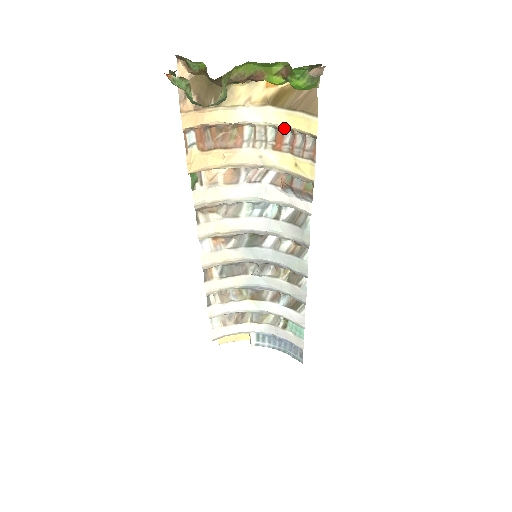
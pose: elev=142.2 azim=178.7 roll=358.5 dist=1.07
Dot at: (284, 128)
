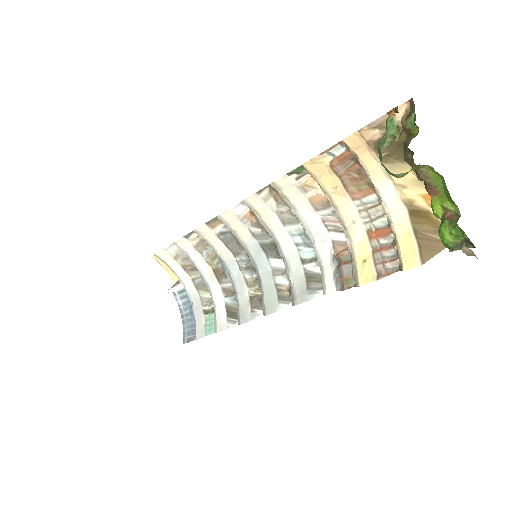
Dot at: (393, 233)
